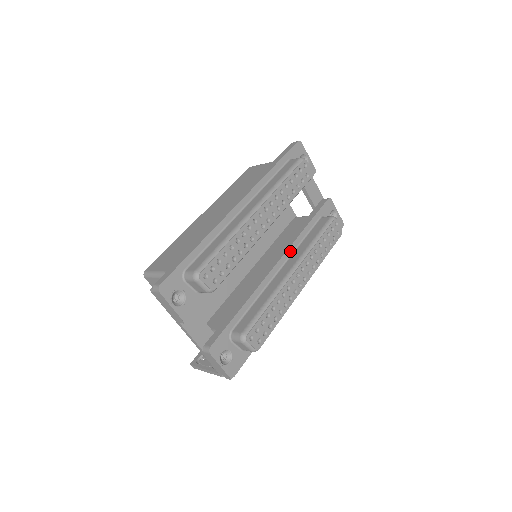
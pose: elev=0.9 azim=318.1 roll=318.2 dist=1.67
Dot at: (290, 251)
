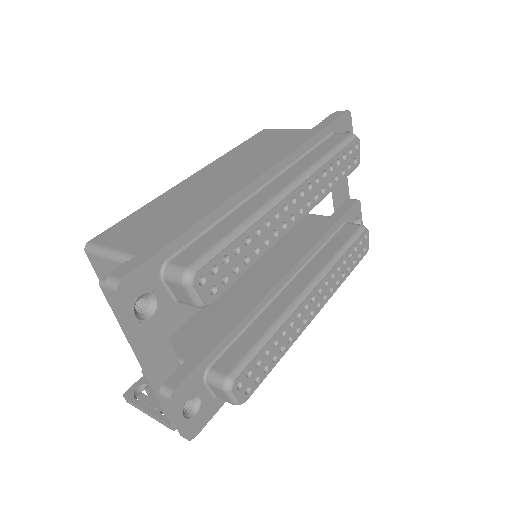
Dot at: (304, 260)
